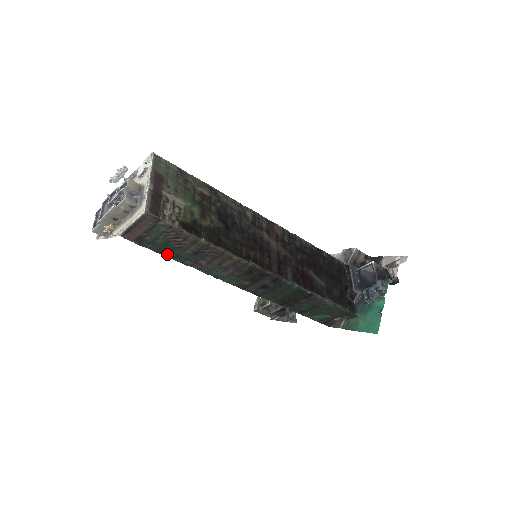
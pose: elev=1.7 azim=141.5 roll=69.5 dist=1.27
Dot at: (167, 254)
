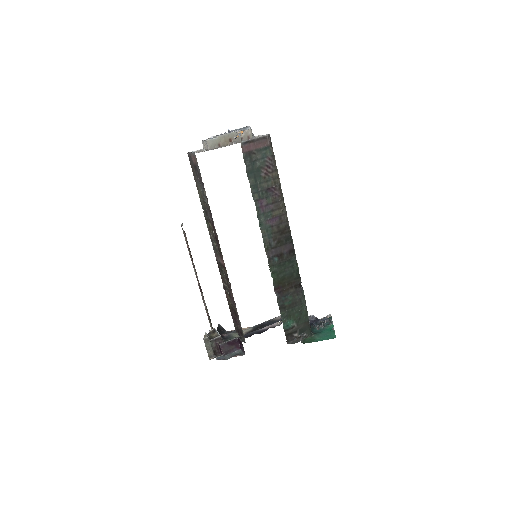
Dot at: (251, 179)
